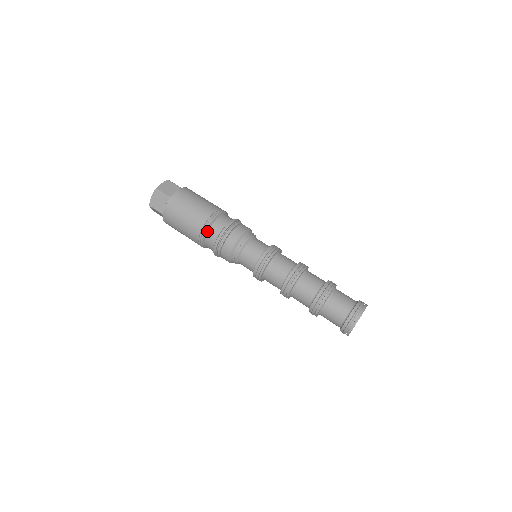
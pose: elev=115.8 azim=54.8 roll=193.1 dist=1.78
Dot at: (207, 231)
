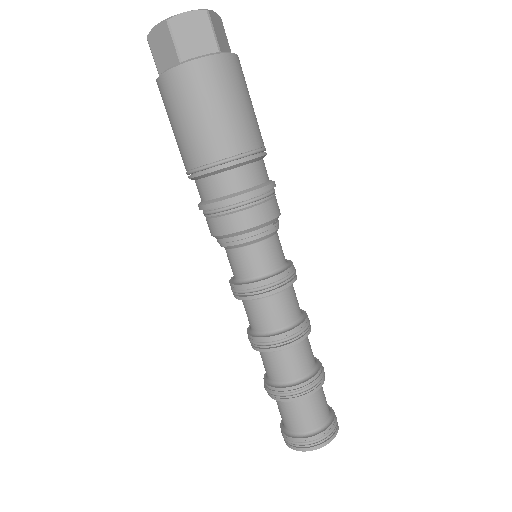
Dot at: (203, 176)
